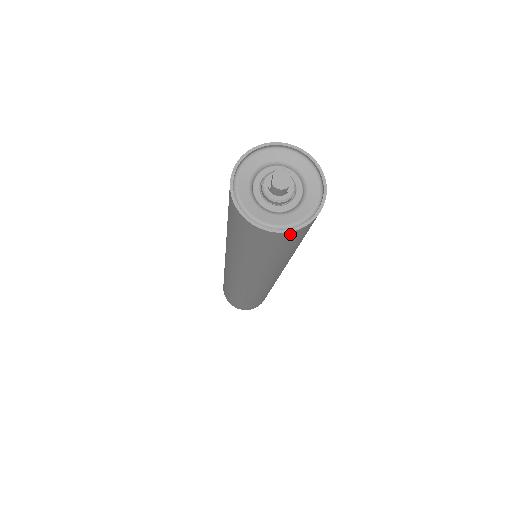
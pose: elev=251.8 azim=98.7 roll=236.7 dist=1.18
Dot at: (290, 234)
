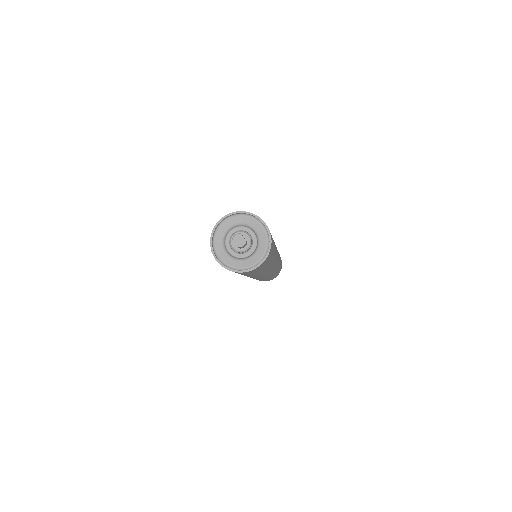
Dot at: (267, 258)
